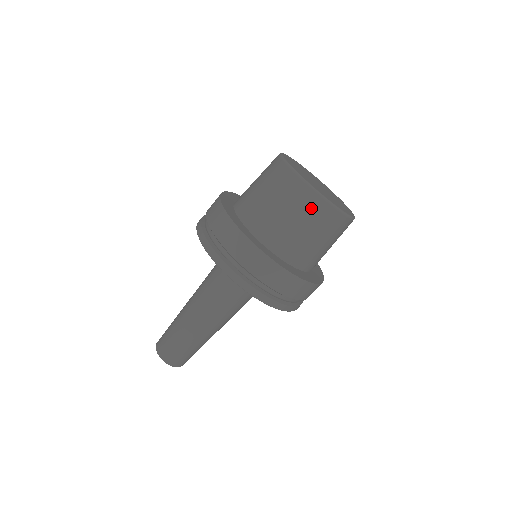
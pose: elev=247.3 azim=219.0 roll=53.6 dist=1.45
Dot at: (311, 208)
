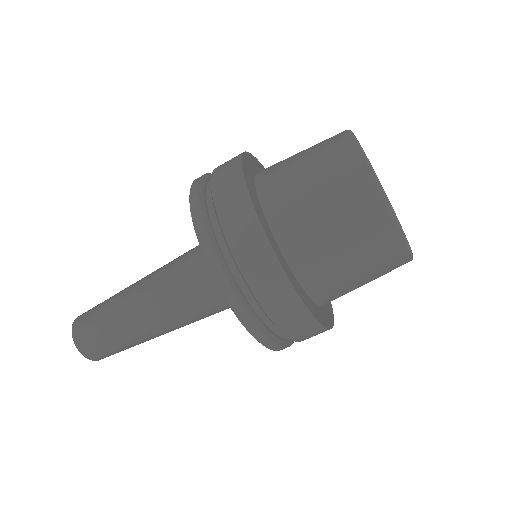
Dot at: (365, 213)
